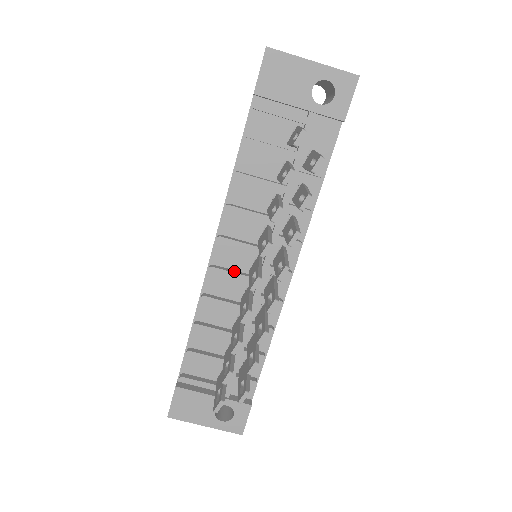
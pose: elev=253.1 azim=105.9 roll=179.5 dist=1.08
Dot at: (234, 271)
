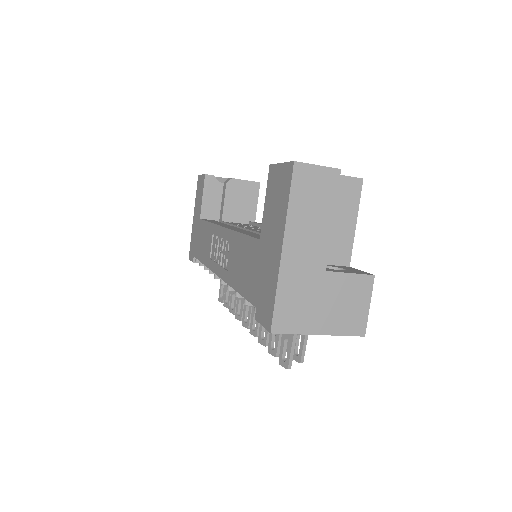
Dot at: occluded
